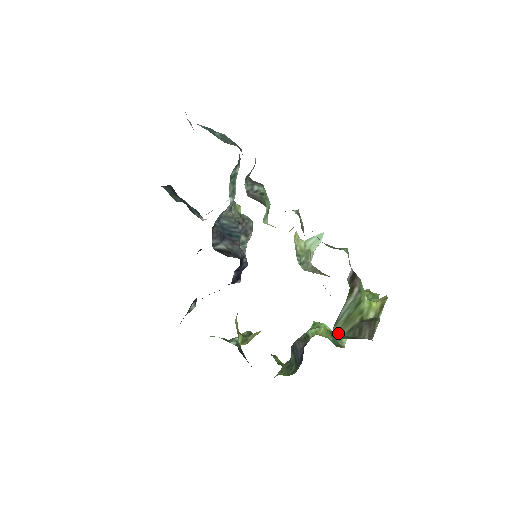
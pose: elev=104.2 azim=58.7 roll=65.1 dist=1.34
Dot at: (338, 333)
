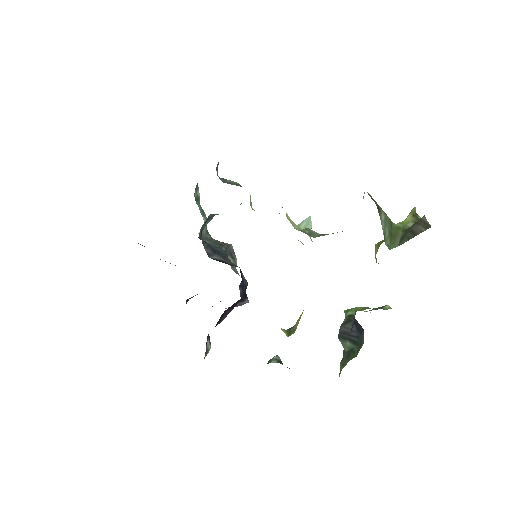
Dot at: (392, 247)
